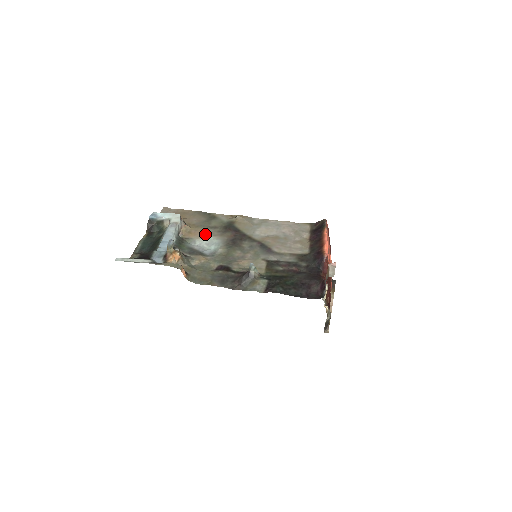
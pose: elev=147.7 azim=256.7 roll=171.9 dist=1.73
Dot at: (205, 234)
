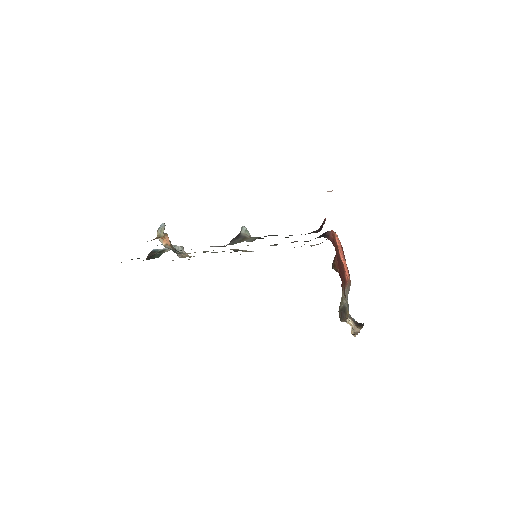
Dot at: occluded
